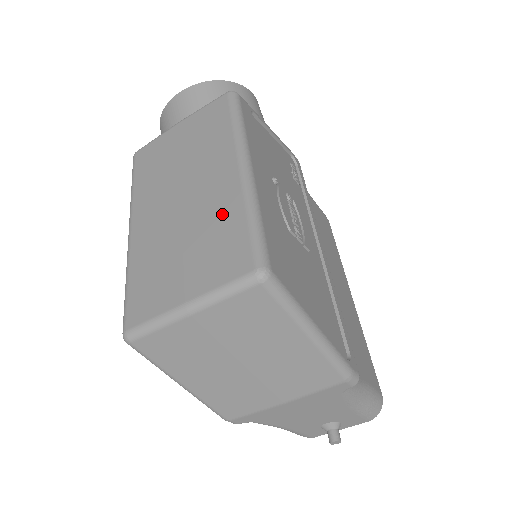
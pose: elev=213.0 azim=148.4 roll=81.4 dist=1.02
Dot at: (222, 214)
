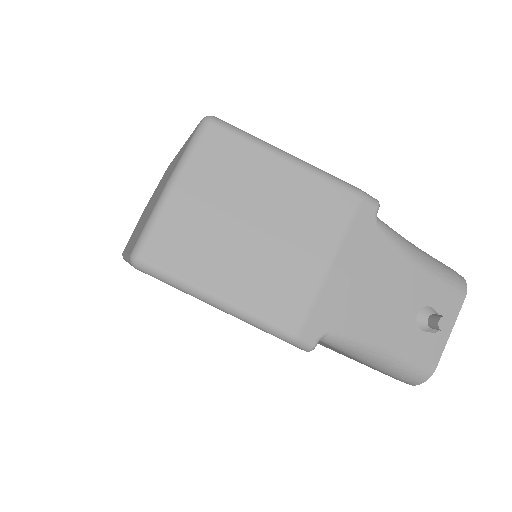
Dot at: occluded
